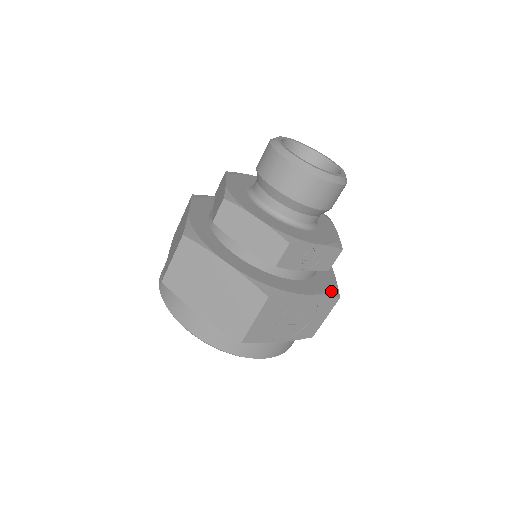
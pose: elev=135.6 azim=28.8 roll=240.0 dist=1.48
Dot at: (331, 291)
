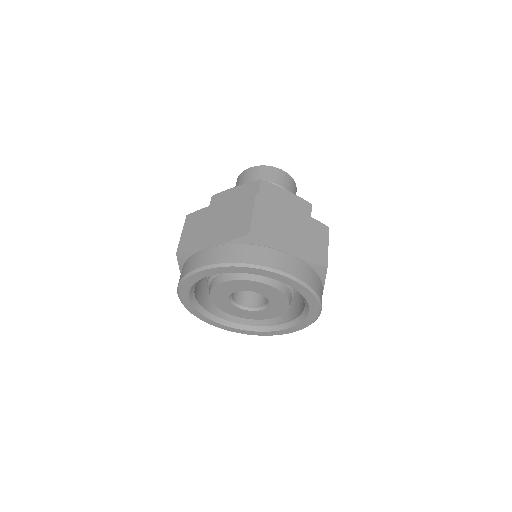
Dot at: occluded
